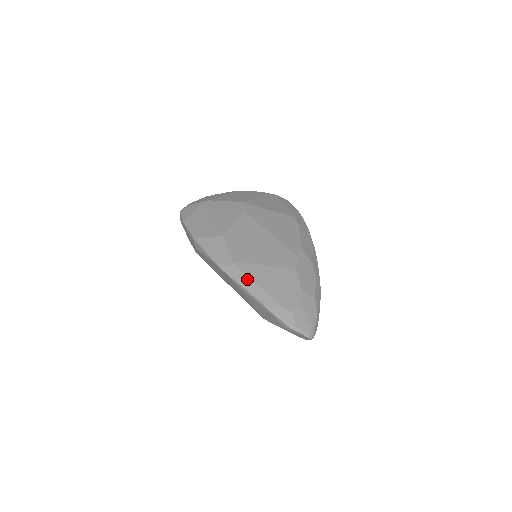
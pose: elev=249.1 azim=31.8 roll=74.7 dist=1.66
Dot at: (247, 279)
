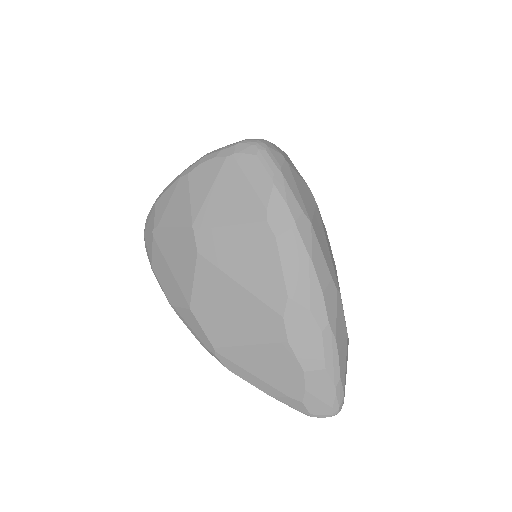
Dot at: (238, 368)
